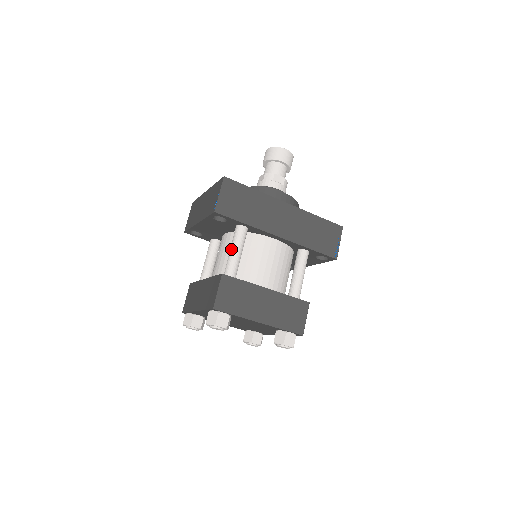
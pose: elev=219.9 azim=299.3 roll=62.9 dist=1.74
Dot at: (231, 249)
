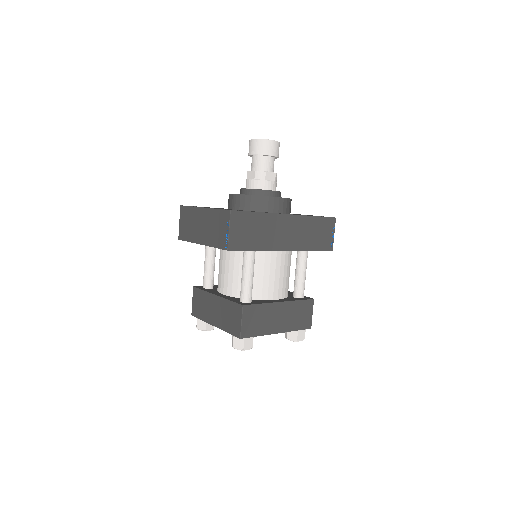
Dot at: (244, 275)
